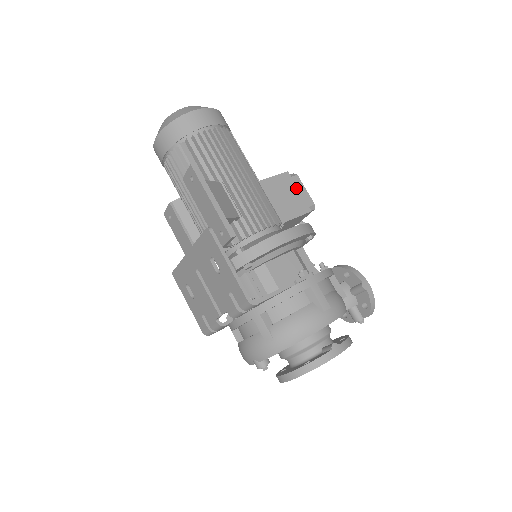
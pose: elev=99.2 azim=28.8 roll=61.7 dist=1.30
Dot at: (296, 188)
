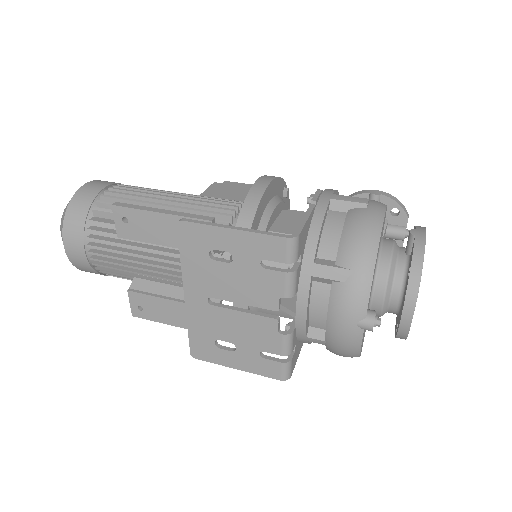
Dot at: (234, 186)
